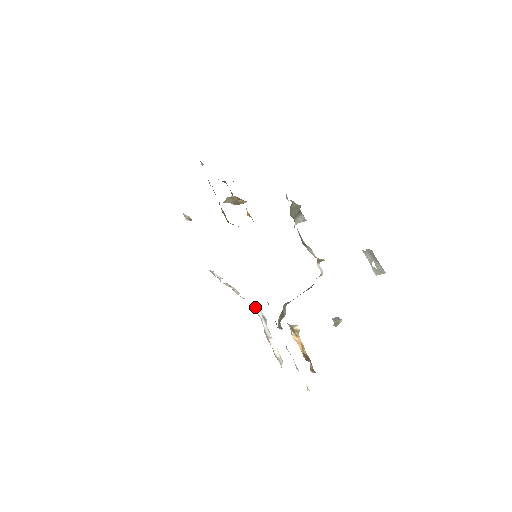
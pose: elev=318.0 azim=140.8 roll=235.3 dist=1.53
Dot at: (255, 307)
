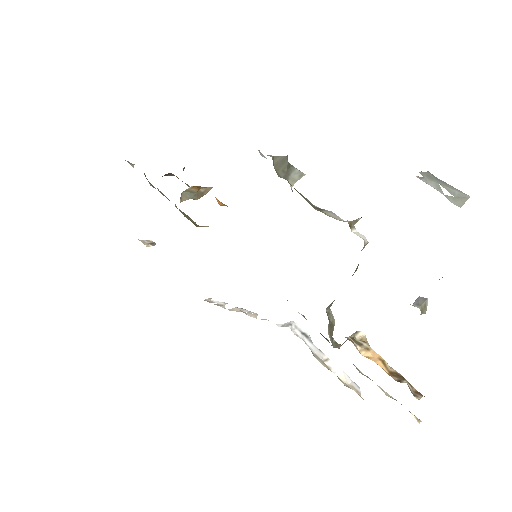
Dot at: (286, 326)
